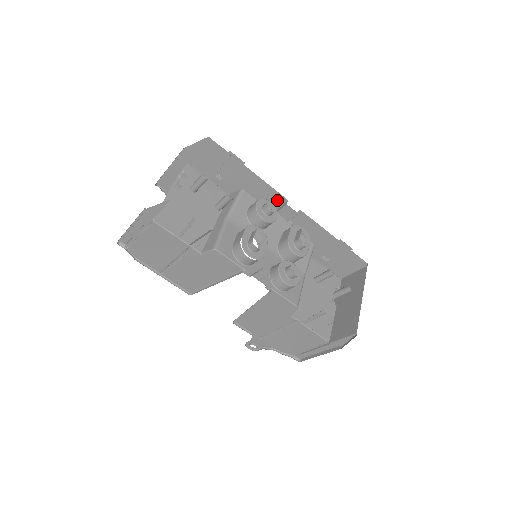
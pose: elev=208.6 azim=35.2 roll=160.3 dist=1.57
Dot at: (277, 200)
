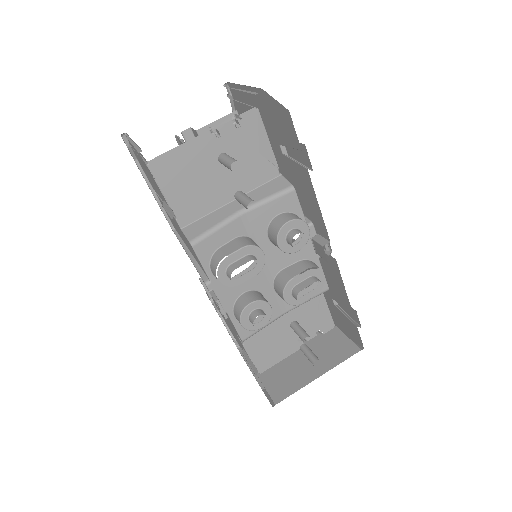
Dot at: (321, 229)
